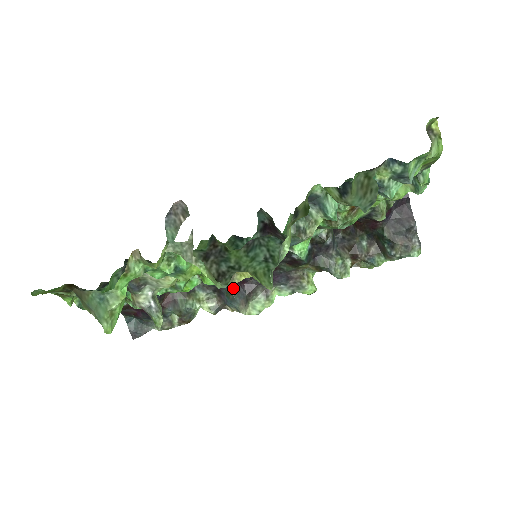
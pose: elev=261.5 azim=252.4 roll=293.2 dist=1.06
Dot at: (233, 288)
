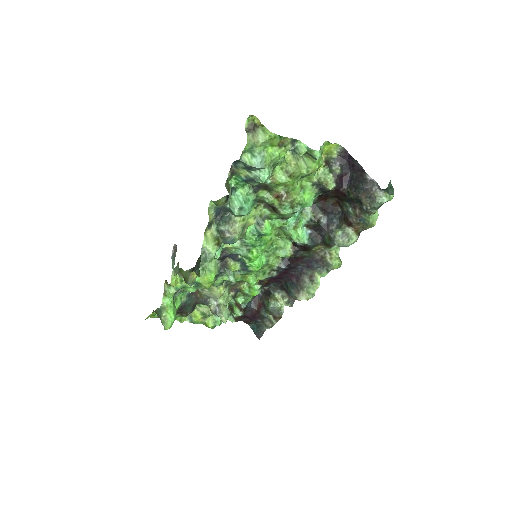
Dot at: (287, 283)
